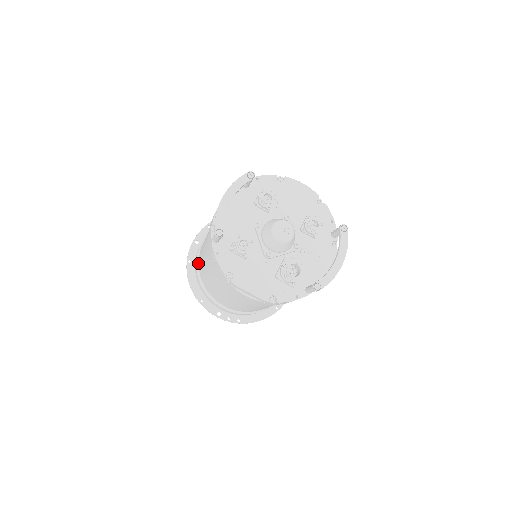
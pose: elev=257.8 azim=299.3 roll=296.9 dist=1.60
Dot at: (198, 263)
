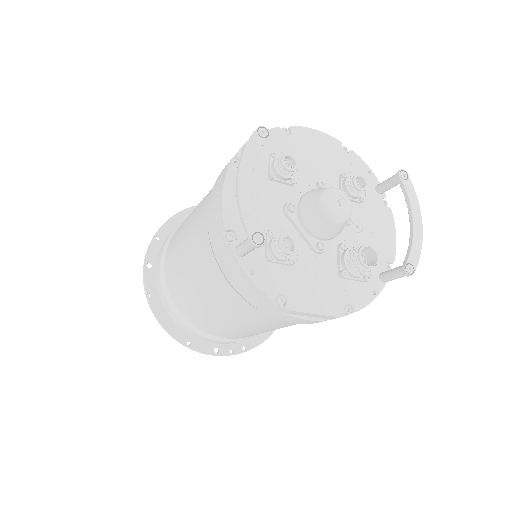
Dot at: (168, 294)
